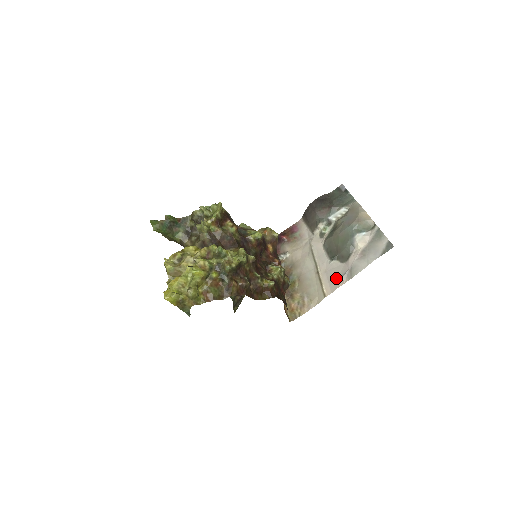
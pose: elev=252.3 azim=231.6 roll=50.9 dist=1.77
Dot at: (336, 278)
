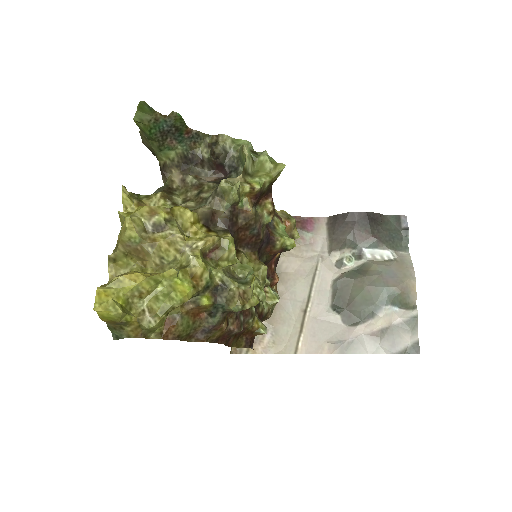
Dot at: (325, 338)
